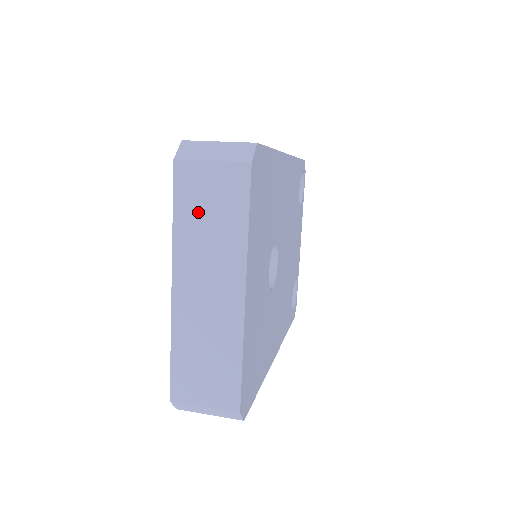
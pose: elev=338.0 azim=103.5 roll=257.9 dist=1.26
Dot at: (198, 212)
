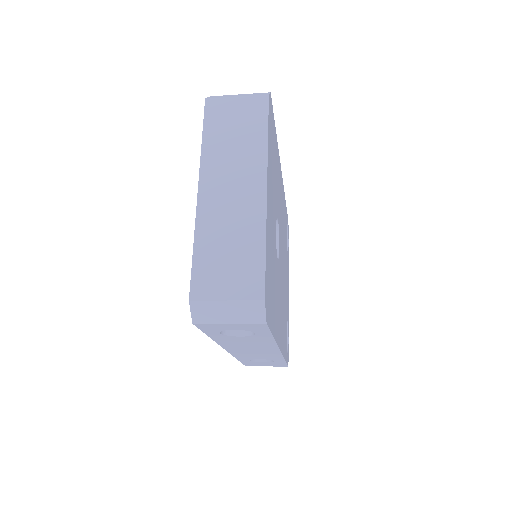
Dot at: (224, 131)
